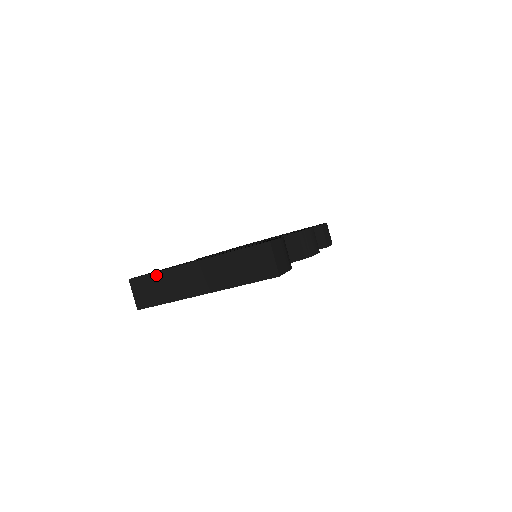
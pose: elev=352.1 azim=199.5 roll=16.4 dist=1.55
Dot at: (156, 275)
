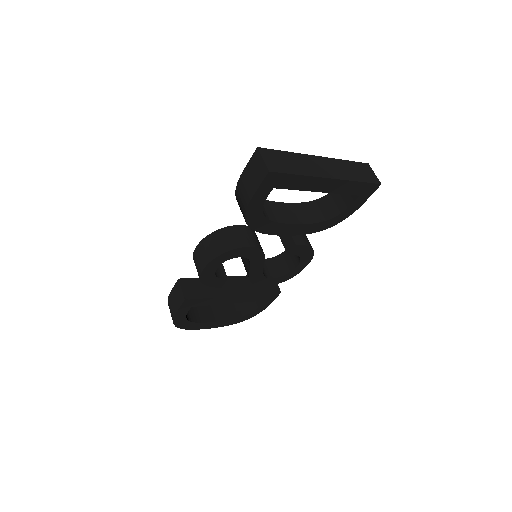
Dot at: (285, 153)
